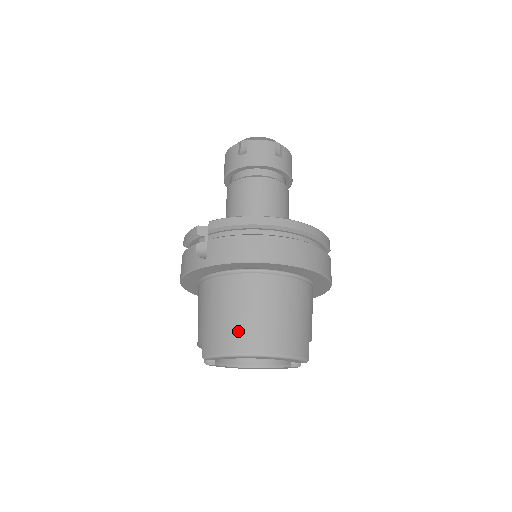
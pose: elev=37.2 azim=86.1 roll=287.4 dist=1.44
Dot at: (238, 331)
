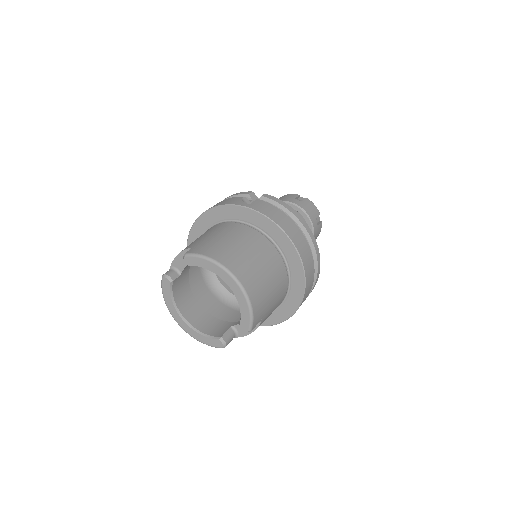
Dot at: (234, 255)
